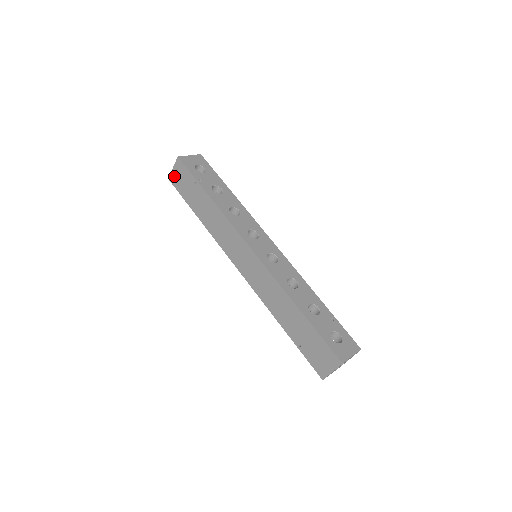
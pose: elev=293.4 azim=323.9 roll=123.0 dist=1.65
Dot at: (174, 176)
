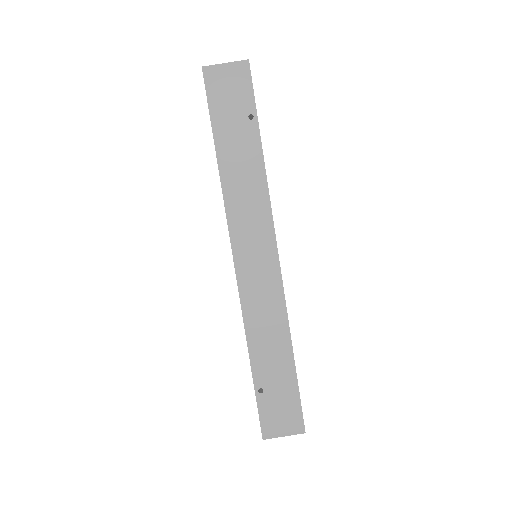
Dot at: (218, 74)
